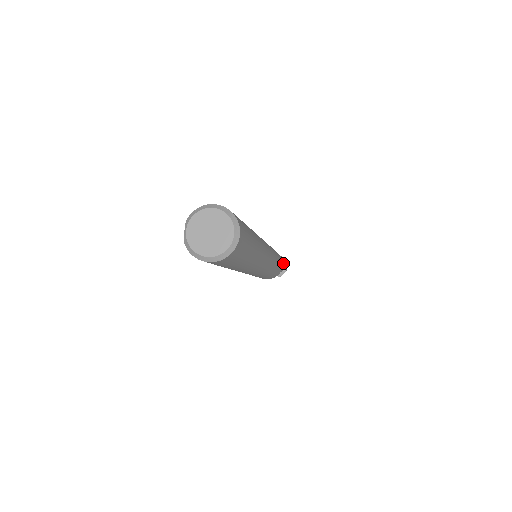
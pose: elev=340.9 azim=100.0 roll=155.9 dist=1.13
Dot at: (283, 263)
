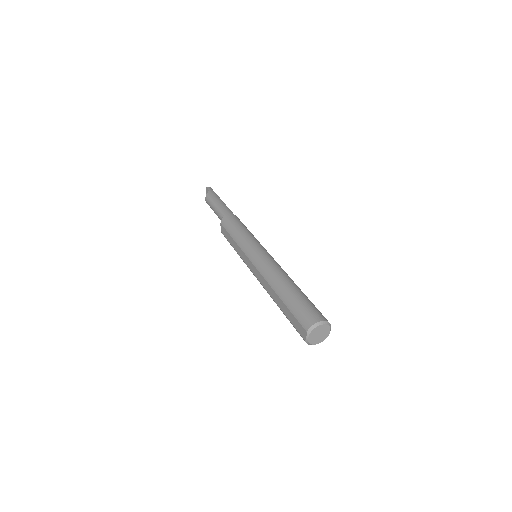
Dot at: occluded
